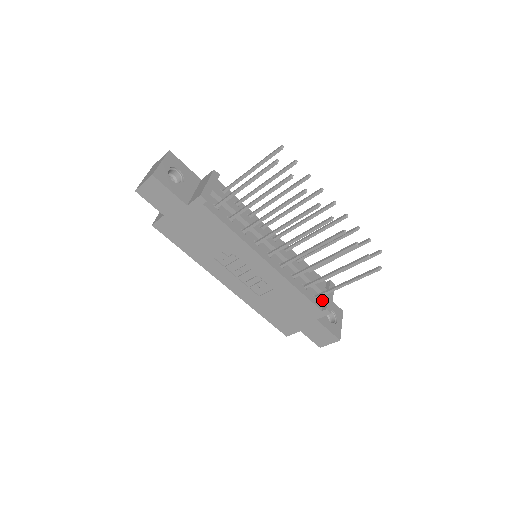
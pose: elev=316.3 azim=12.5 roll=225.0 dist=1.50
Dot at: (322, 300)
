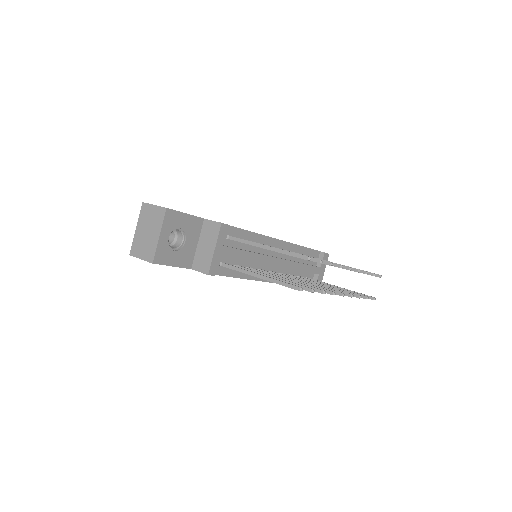
Dot at: (313, 276)
